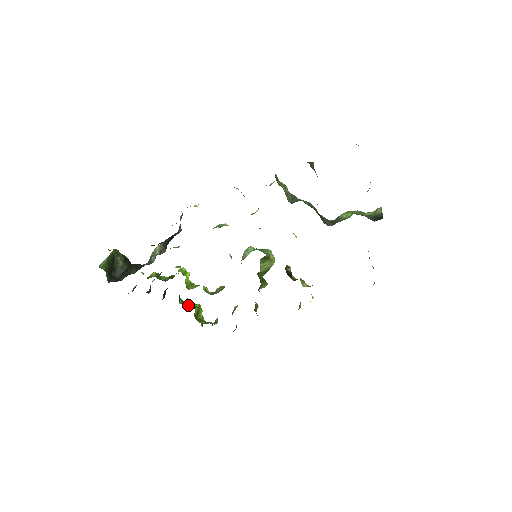
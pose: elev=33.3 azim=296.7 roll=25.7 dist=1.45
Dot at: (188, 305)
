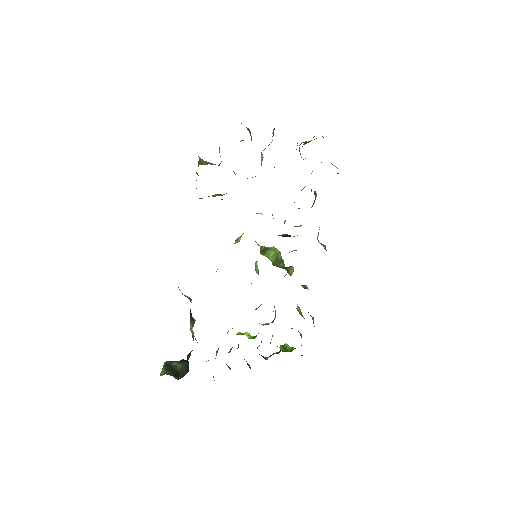
Dot at: occluded
